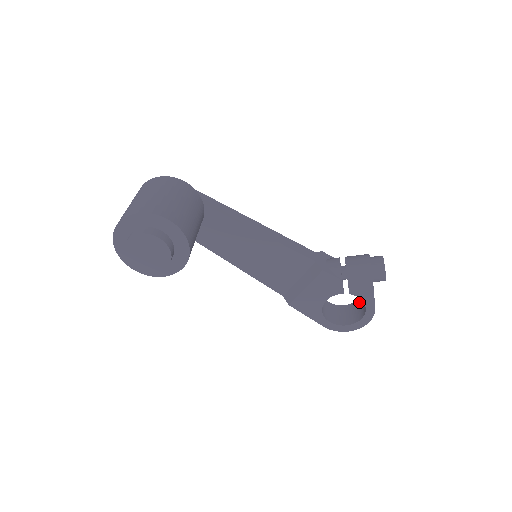
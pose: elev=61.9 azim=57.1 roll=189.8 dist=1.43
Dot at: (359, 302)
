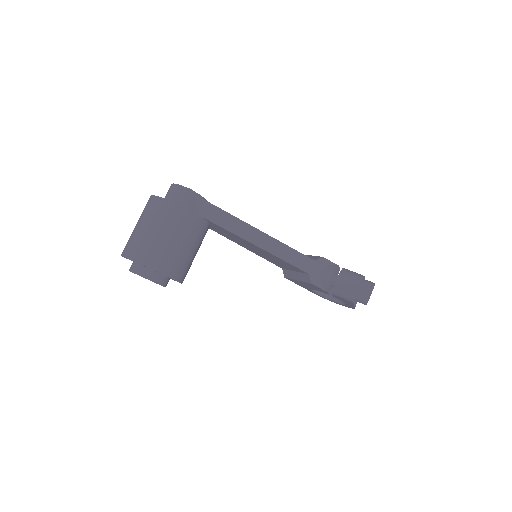
Dot at: occluded
